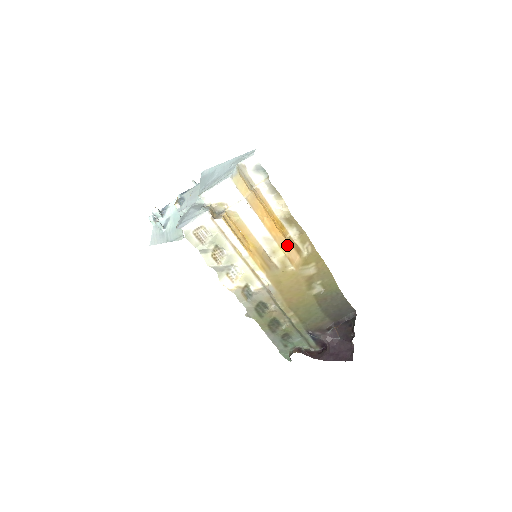
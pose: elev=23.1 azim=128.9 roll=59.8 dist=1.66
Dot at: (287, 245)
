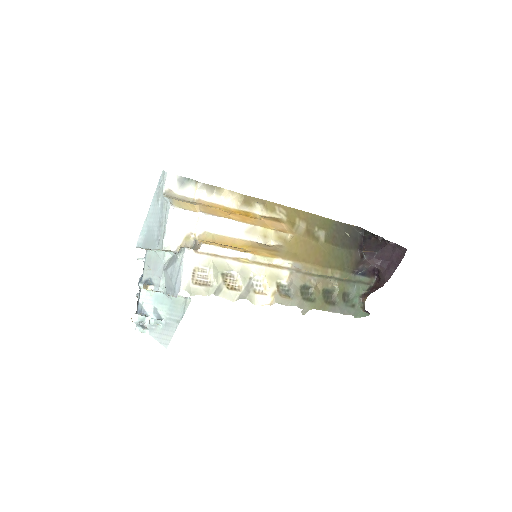
Dot at: (266, 223)
